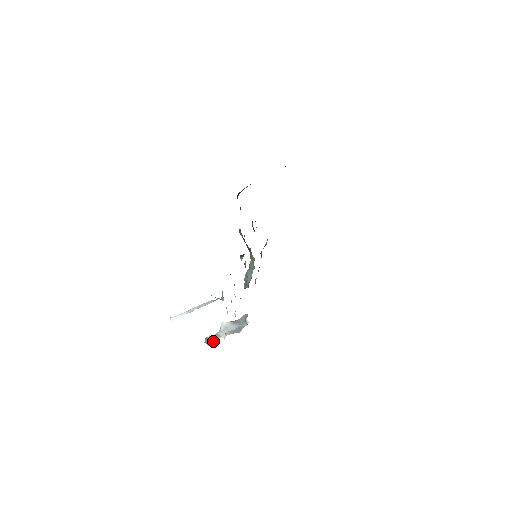
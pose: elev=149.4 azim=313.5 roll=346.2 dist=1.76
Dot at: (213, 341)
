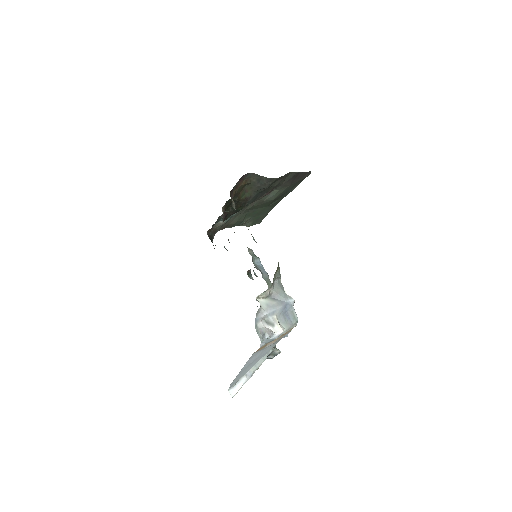
Dot at: (267, 330)
